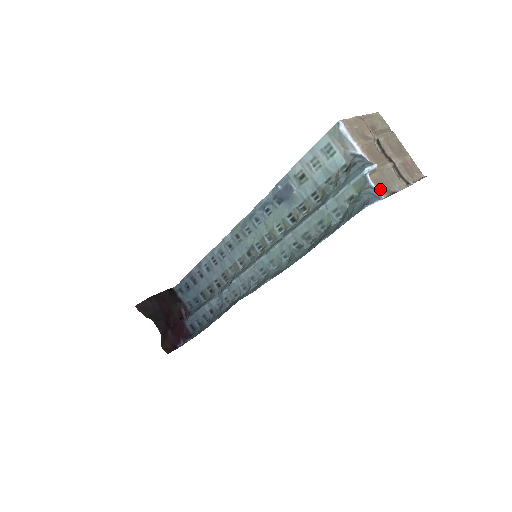
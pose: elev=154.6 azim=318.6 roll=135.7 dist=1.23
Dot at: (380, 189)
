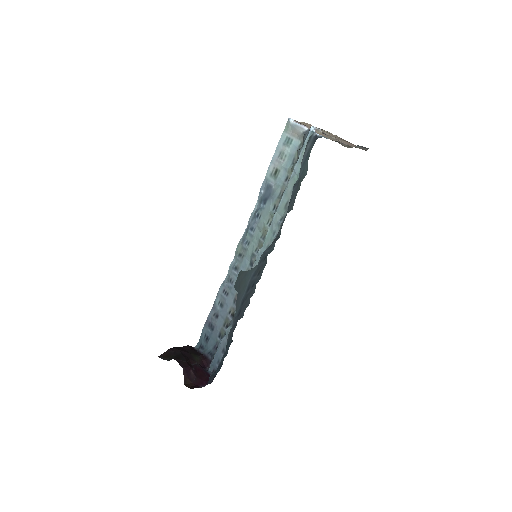
Dot at: occluded
